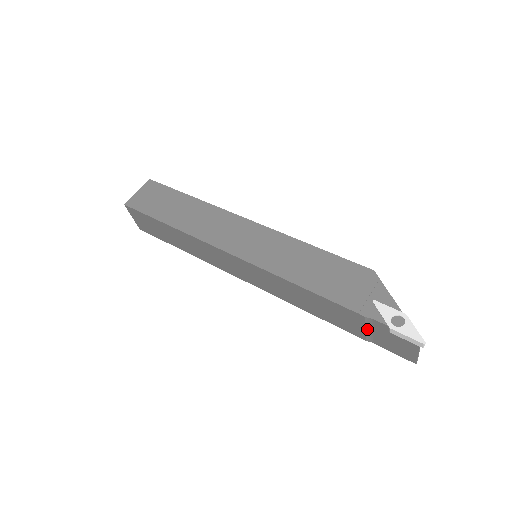
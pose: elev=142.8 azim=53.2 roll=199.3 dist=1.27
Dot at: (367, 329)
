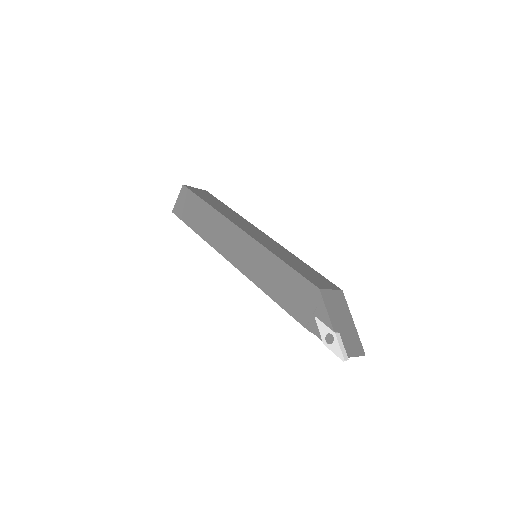
Dot at: occluded
